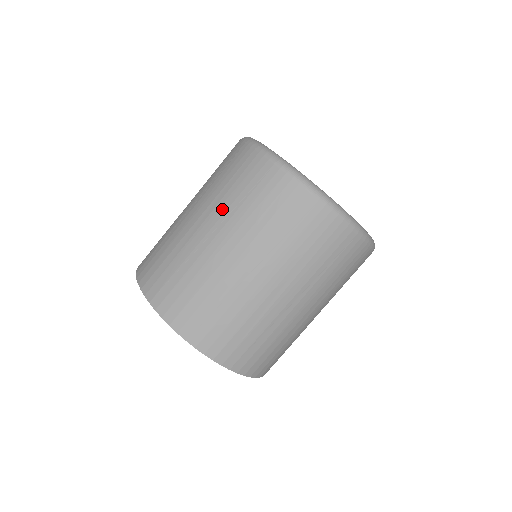
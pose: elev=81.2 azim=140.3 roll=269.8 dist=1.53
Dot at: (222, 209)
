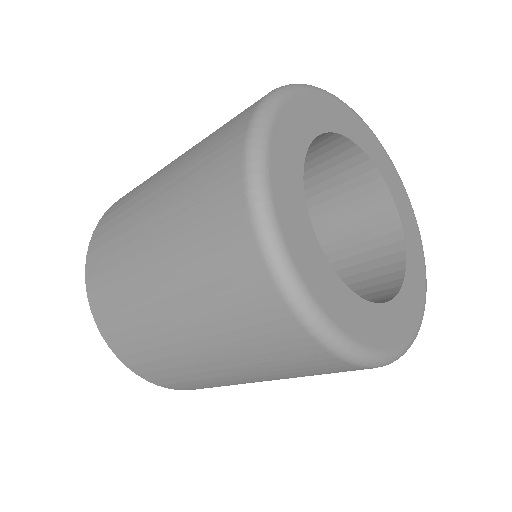
Dot at: (172, 198)
